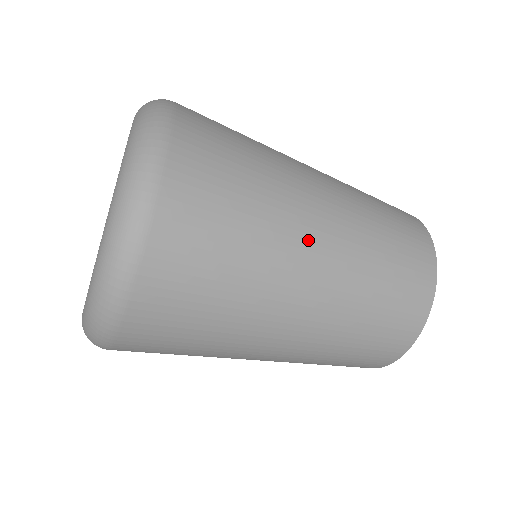
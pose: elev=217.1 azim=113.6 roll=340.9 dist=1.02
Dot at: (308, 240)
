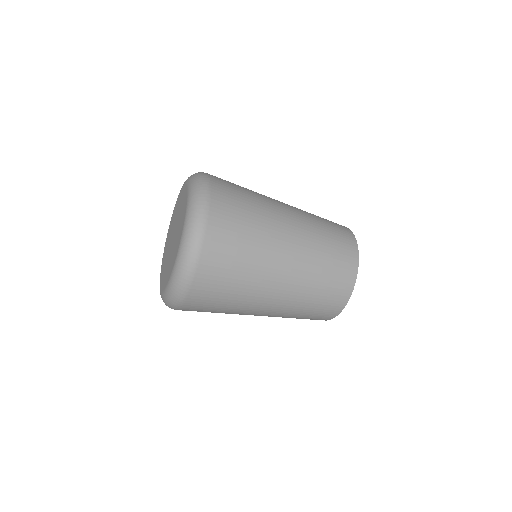
Dot at: (281, 206)
